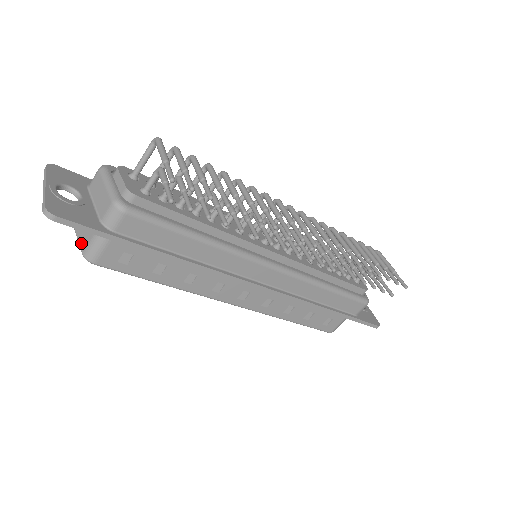
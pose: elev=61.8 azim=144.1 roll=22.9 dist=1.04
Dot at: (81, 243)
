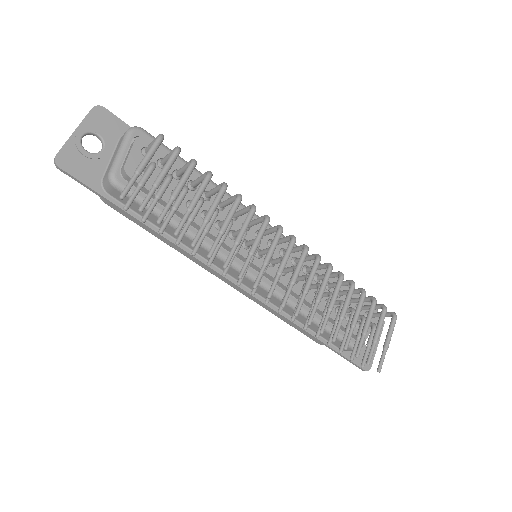
Dot at: occluded
